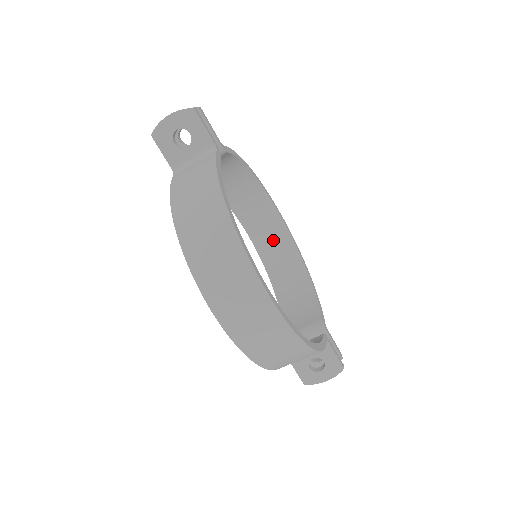
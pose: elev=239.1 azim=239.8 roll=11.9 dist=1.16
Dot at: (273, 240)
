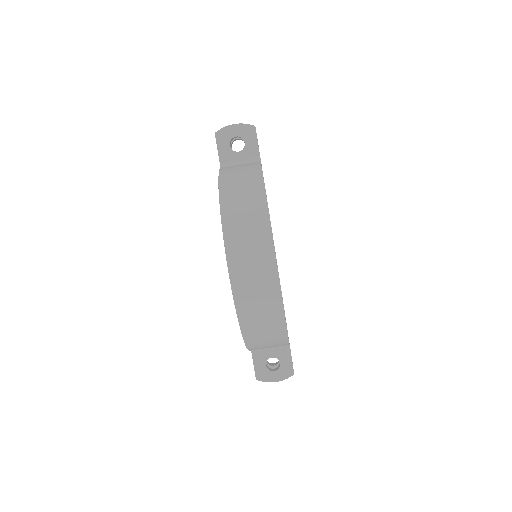
Dot at: occluded
